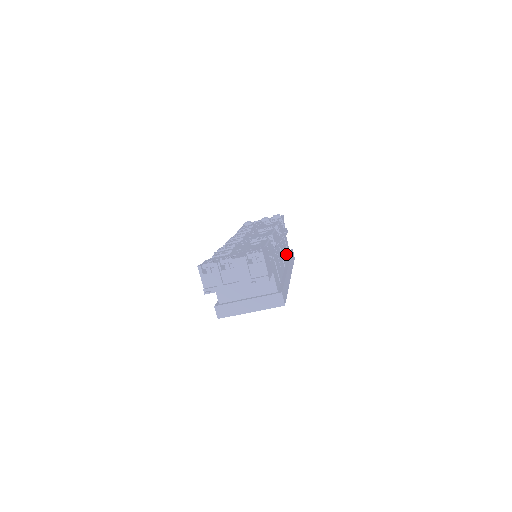
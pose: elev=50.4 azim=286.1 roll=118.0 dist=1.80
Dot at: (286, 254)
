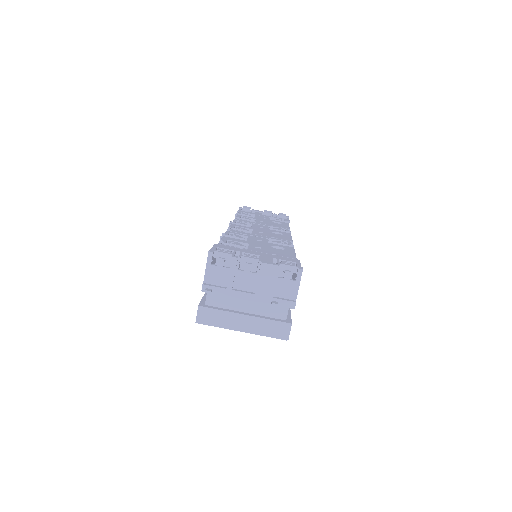
Dot at: occluded
